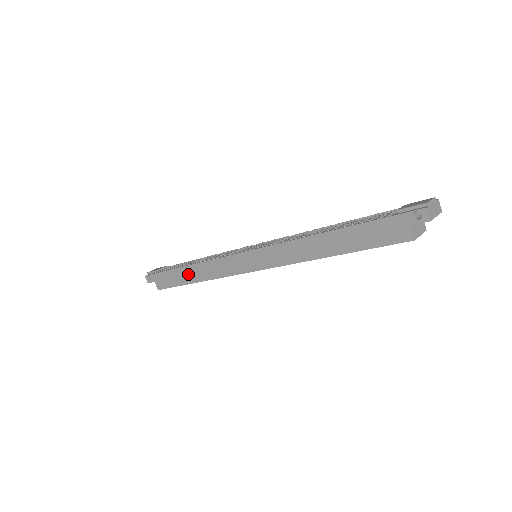
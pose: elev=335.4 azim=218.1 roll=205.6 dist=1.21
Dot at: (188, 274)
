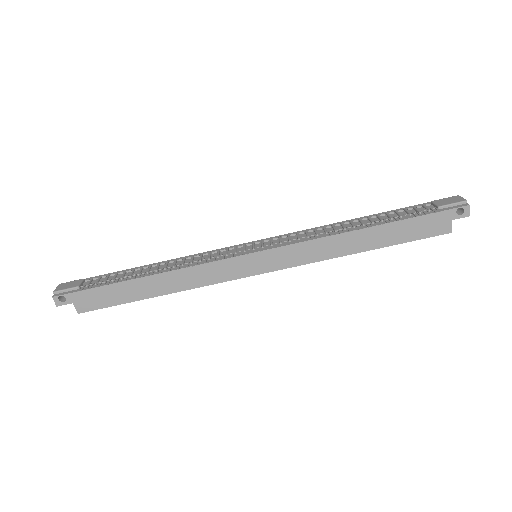
Dot at: (147, 286)
